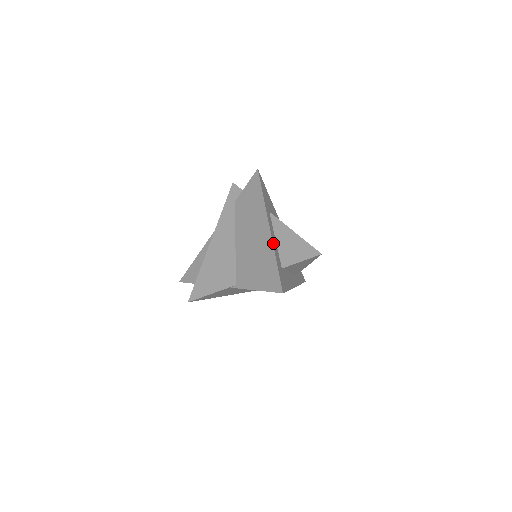
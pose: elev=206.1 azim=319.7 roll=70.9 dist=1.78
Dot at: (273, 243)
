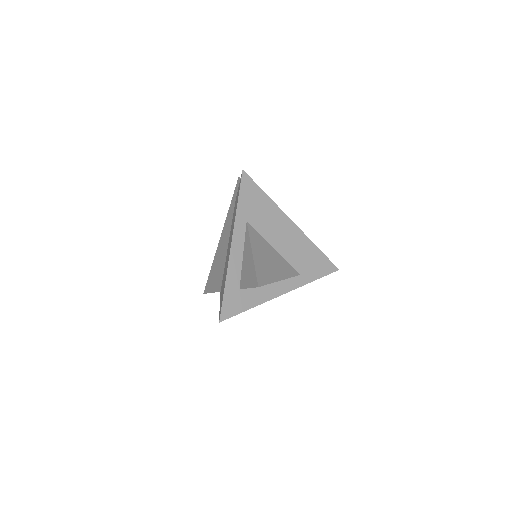
Dot at: (230, 265)
